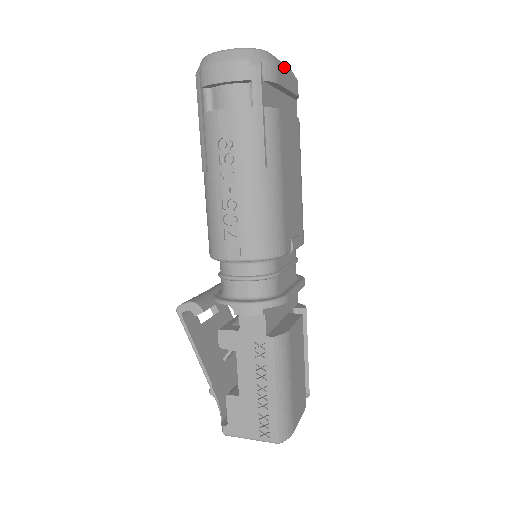
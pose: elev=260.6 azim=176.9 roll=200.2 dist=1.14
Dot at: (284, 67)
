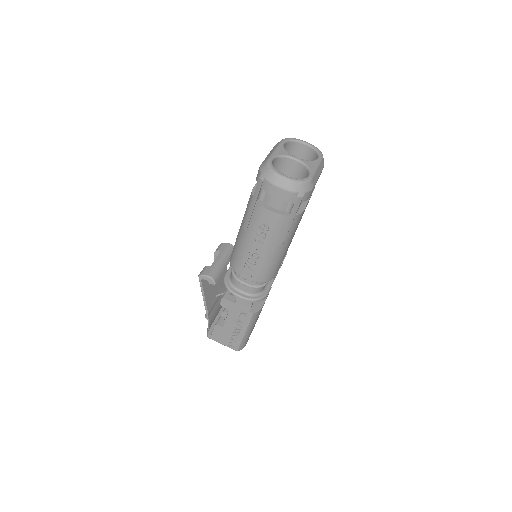
Dot at: (318, 174)
